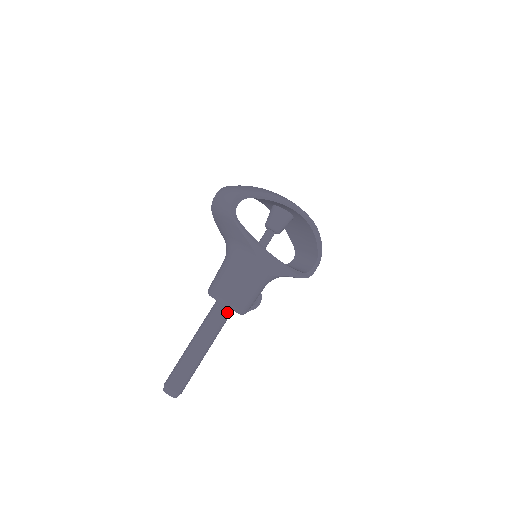
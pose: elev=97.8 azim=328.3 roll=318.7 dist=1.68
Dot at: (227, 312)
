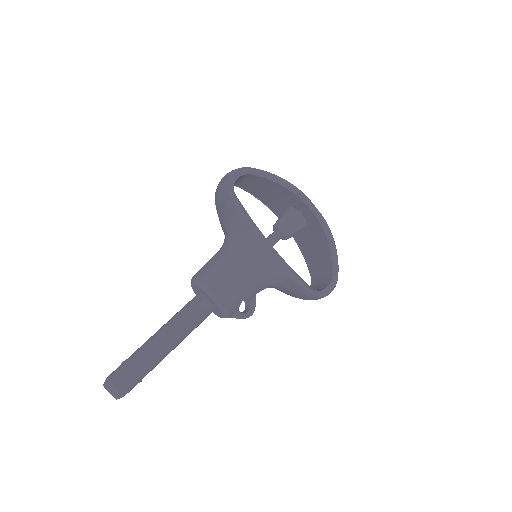
Dot at: (206, 304)
